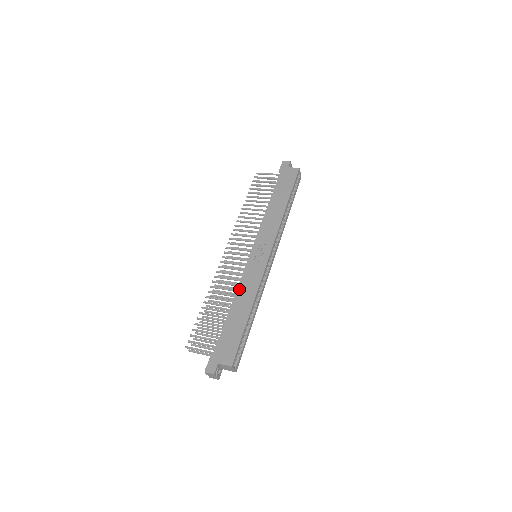
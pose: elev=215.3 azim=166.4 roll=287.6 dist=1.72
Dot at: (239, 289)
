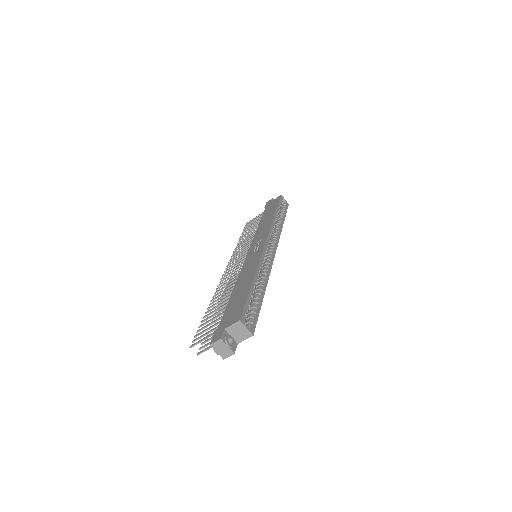
Dot at: (240, 275)
